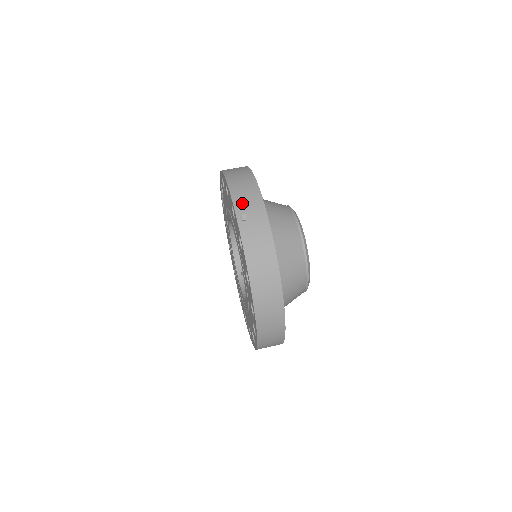
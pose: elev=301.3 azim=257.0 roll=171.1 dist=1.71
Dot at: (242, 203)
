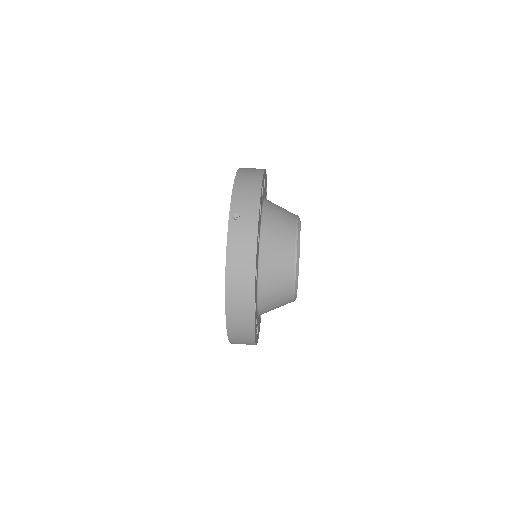
Dot at: (239, 202)
